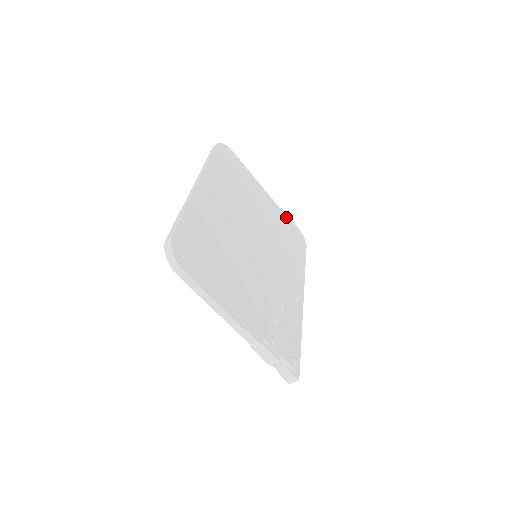
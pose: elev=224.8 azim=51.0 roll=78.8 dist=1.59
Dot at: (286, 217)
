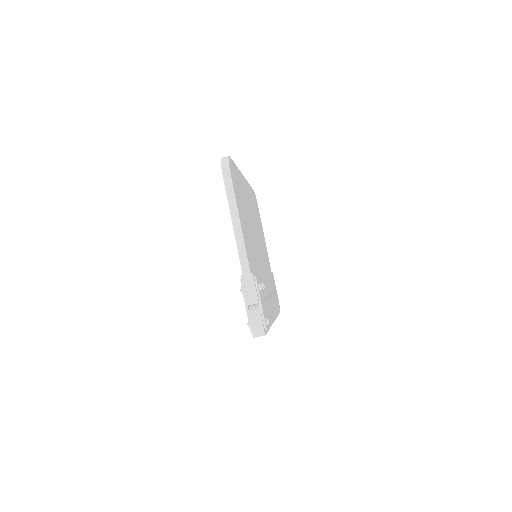
Dot at: (274, 280)
